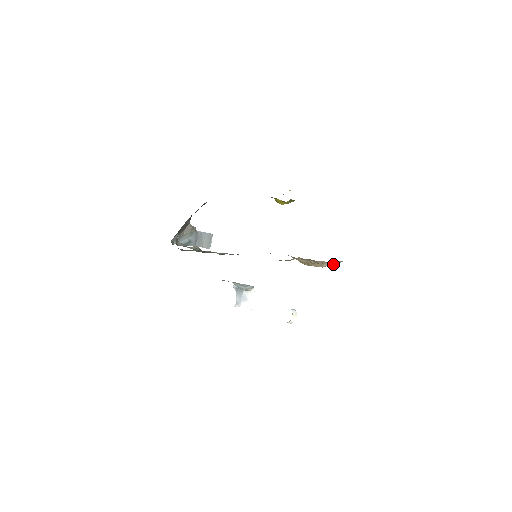
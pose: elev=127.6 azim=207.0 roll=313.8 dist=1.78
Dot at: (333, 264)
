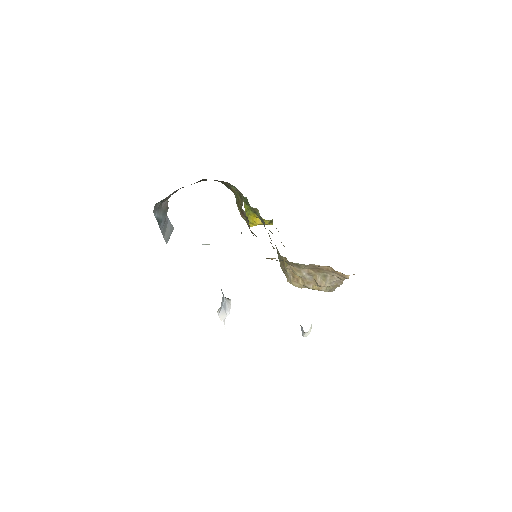
Dot at: (332, 288)
